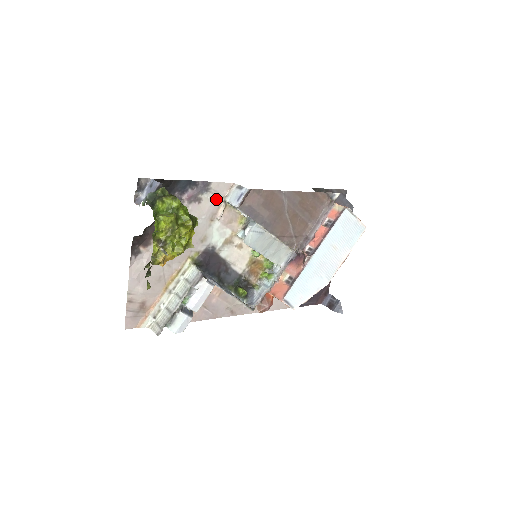
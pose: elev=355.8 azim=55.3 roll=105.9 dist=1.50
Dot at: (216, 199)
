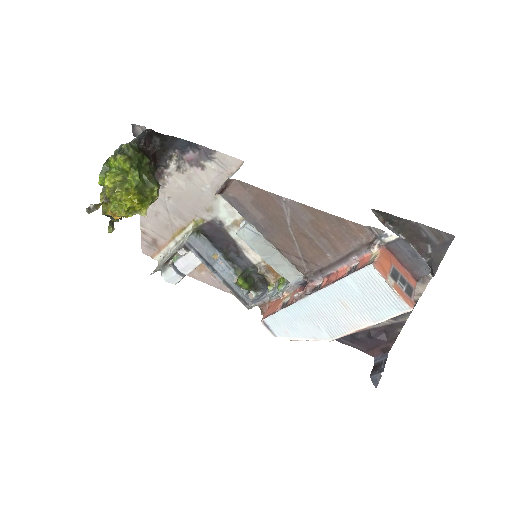
Dot at: (223, 172)
